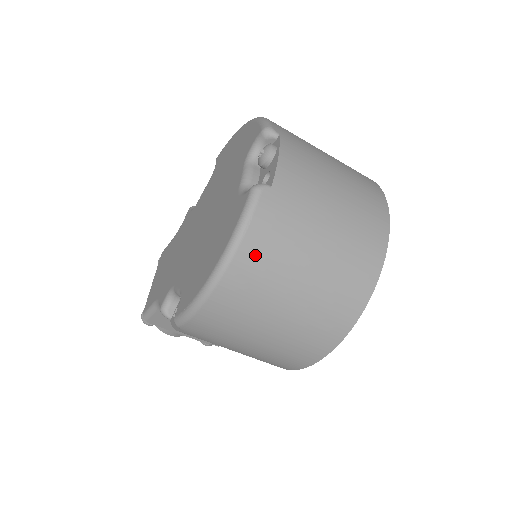
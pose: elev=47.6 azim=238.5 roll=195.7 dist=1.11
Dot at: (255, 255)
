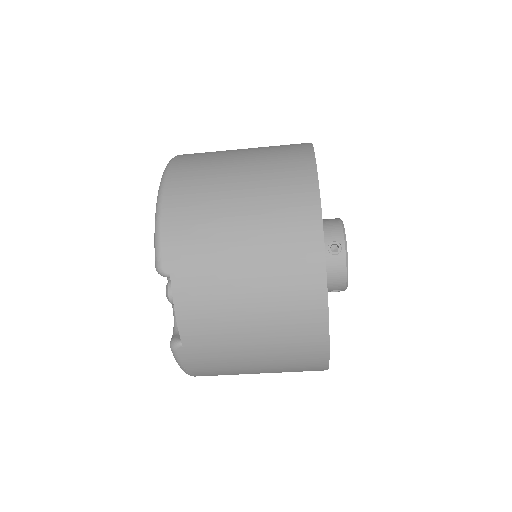
Dot at: (205, 373)
